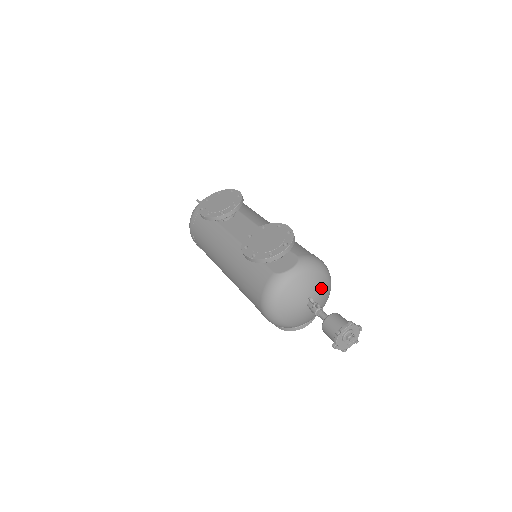
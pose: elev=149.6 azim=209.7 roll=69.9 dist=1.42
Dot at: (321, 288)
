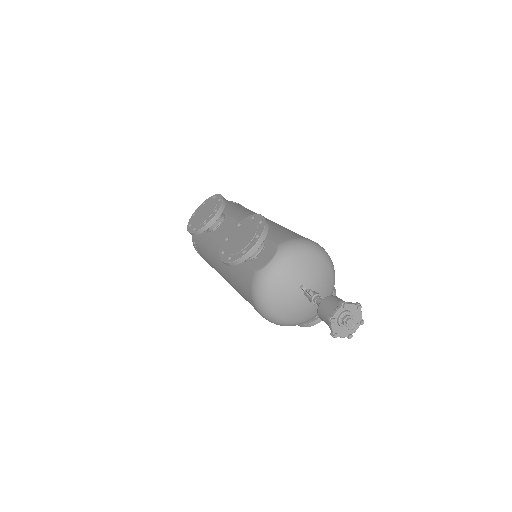
Dot at: (315, 271)
